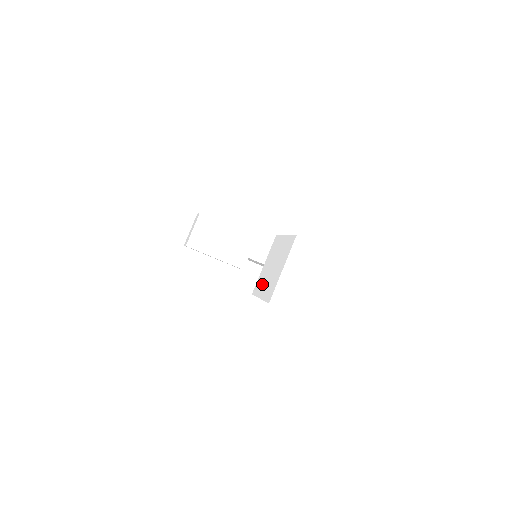
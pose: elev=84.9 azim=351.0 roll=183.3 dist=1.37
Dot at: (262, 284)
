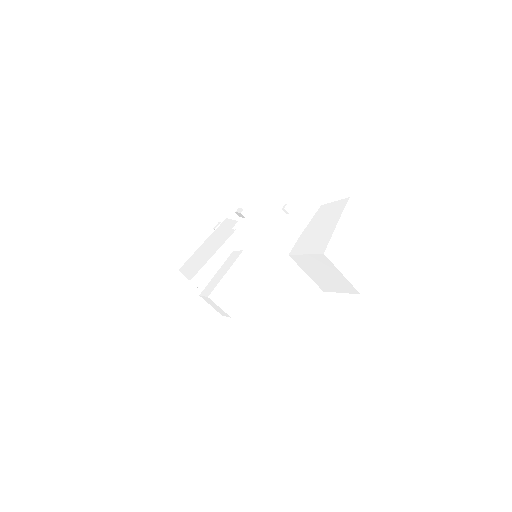
Dot at: (328, 285)
